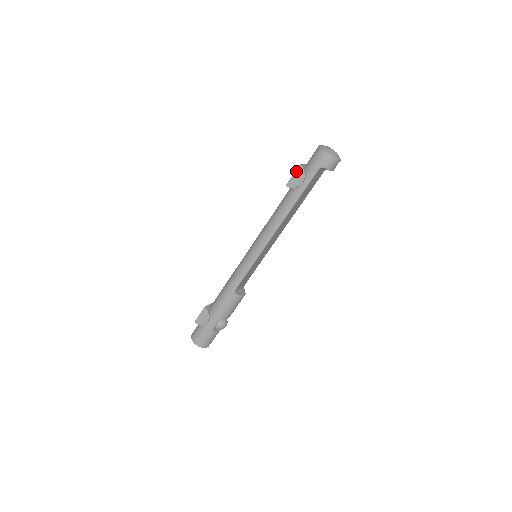
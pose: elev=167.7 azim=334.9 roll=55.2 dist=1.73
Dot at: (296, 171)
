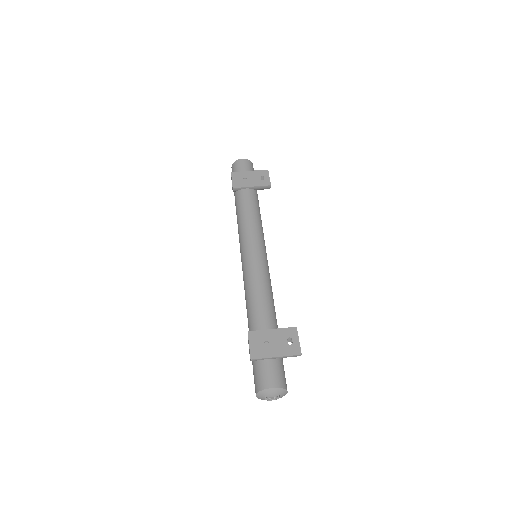
Dot at: (250, 352)
